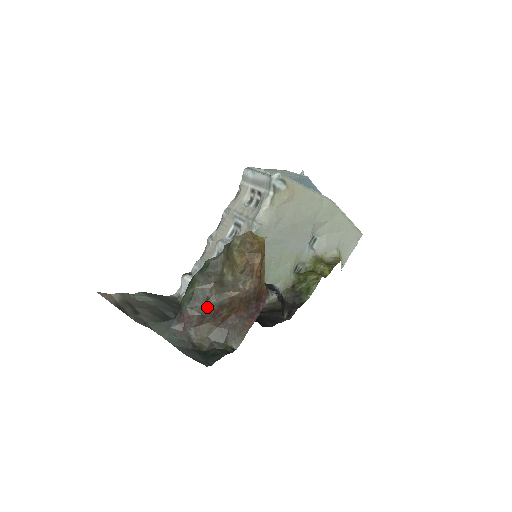
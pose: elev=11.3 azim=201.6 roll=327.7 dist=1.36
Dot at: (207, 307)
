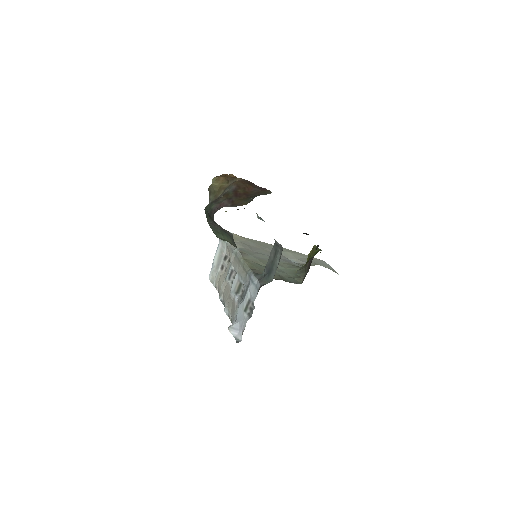
Dot at: (226, 195)
